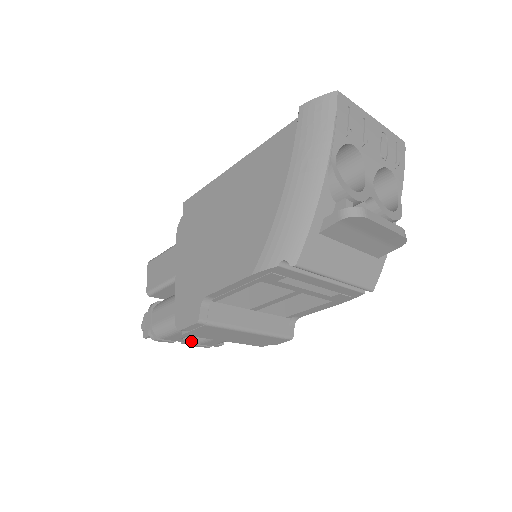
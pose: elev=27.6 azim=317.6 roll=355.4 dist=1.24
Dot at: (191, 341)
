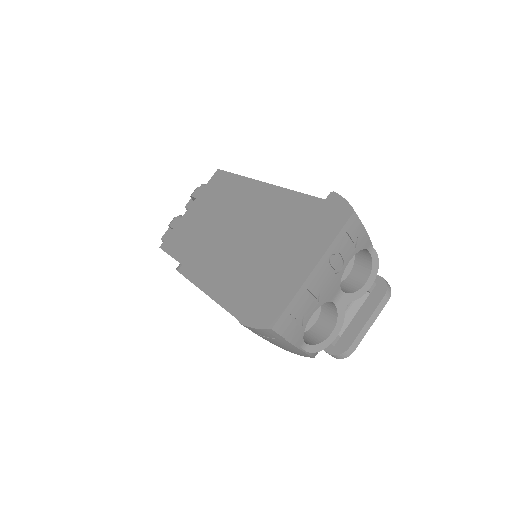
Dot at: occluded
